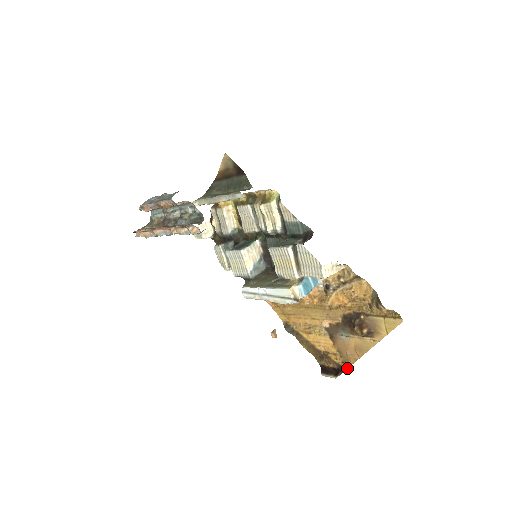
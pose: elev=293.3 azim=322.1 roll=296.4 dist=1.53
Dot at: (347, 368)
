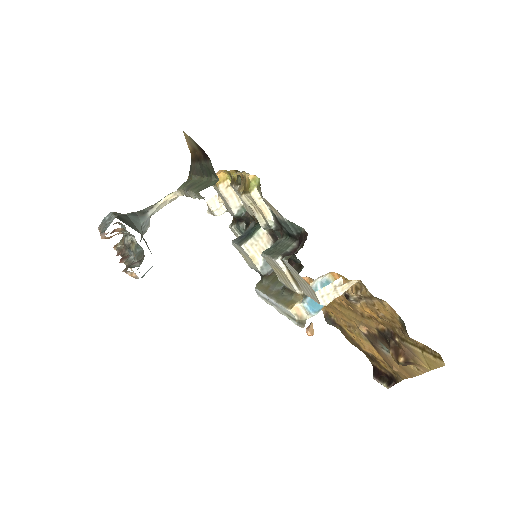
Dot at: occluded
